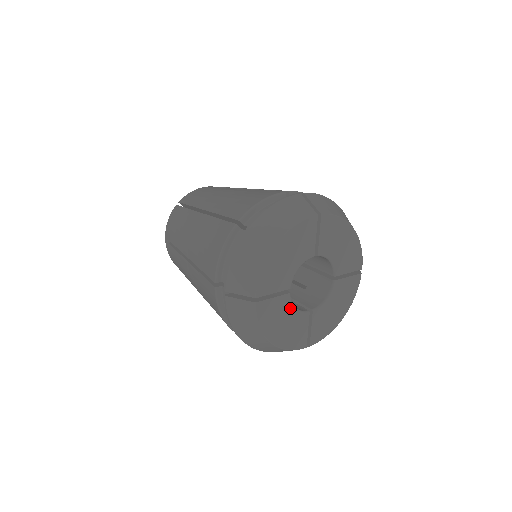
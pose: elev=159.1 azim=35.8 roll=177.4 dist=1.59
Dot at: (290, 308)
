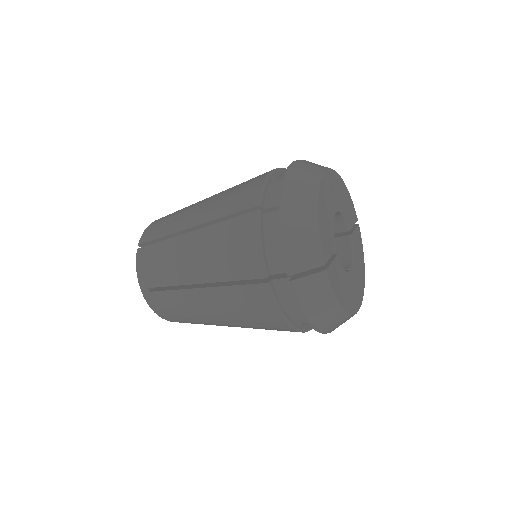
Dot at: (342, 270)
